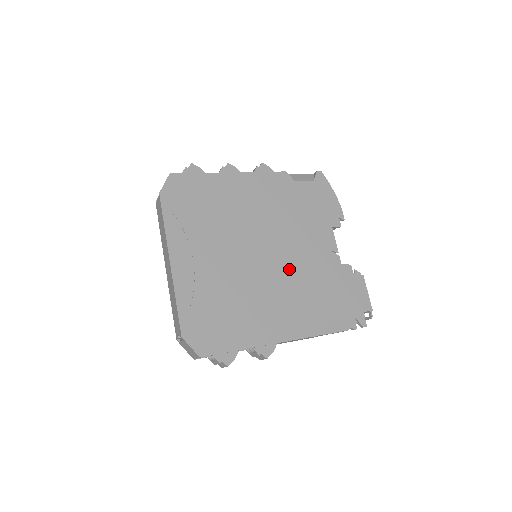
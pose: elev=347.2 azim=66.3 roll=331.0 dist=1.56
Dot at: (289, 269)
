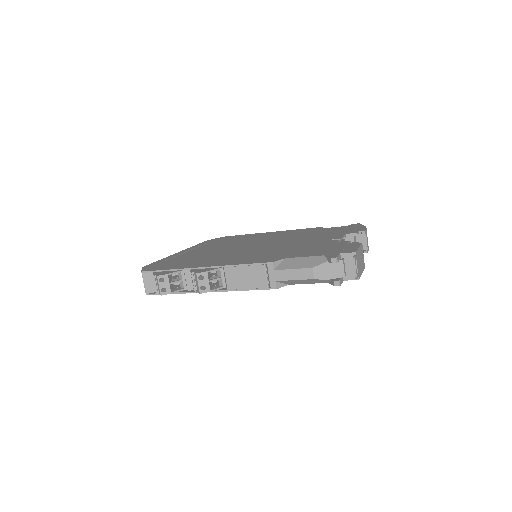
Dot at: (274, 247)
